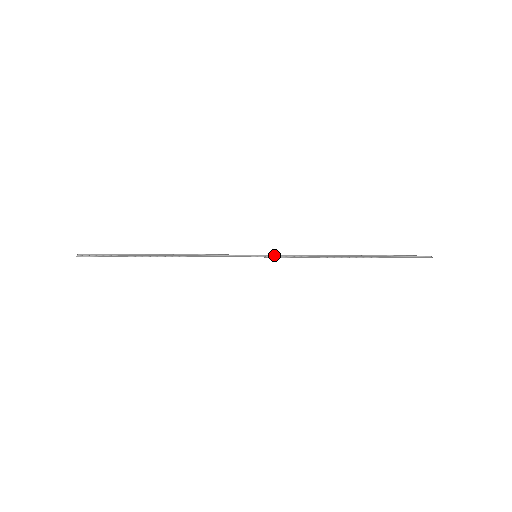
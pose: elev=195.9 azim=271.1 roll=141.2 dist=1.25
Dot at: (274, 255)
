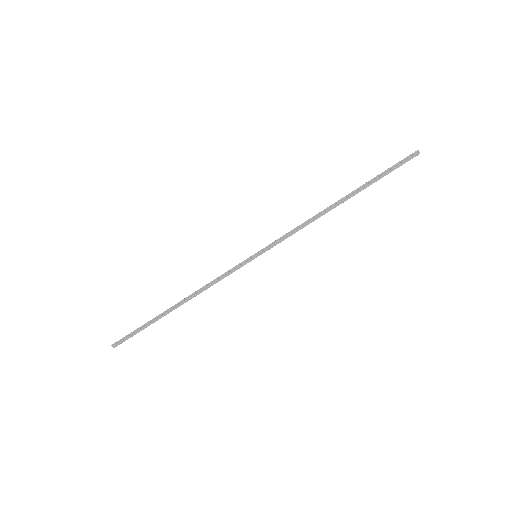
Dot at: occluded
